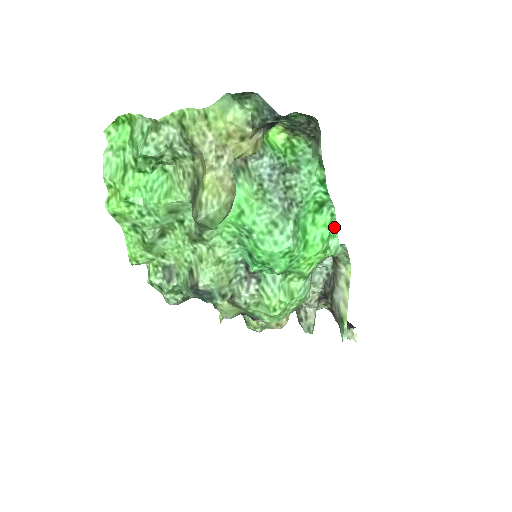
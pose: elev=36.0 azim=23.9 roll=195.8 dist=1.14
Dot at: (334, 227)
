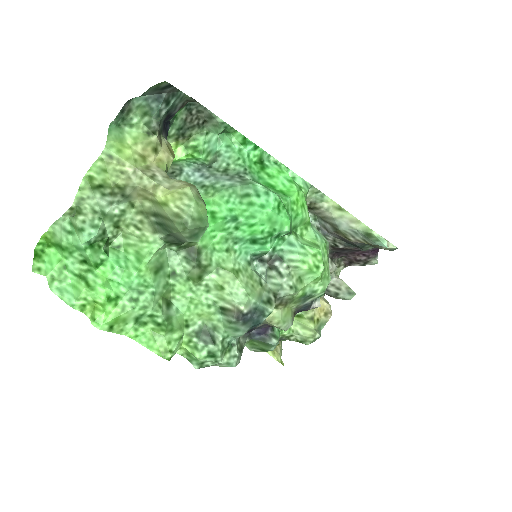
Dot at: (286, 171)
